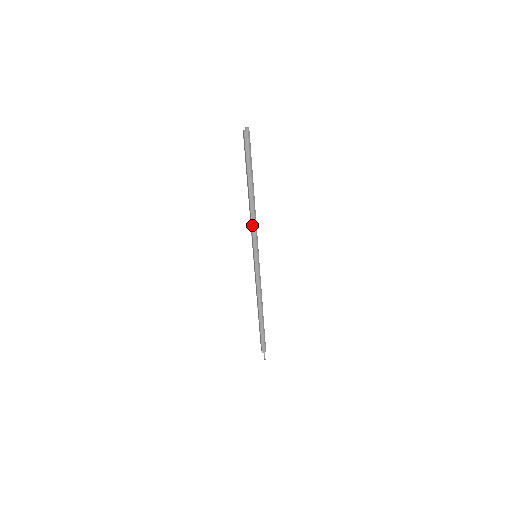
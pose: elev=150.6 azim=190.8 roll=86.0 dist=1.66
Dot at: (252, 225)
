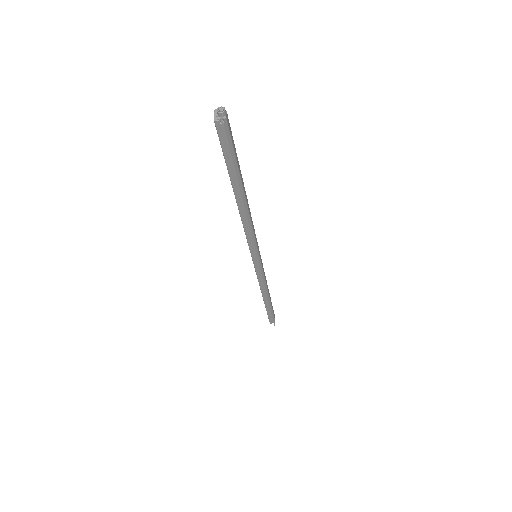
Dot at: (245, 232)
